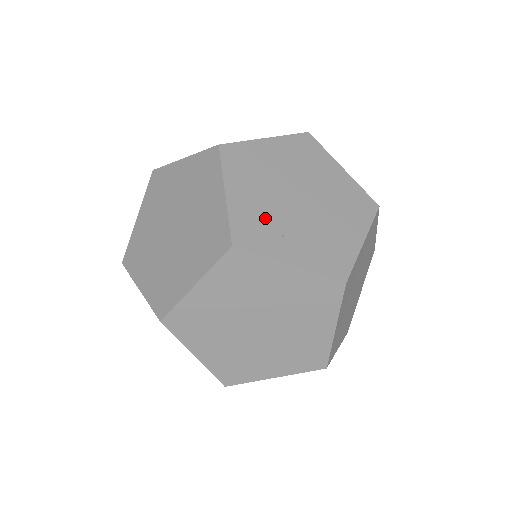
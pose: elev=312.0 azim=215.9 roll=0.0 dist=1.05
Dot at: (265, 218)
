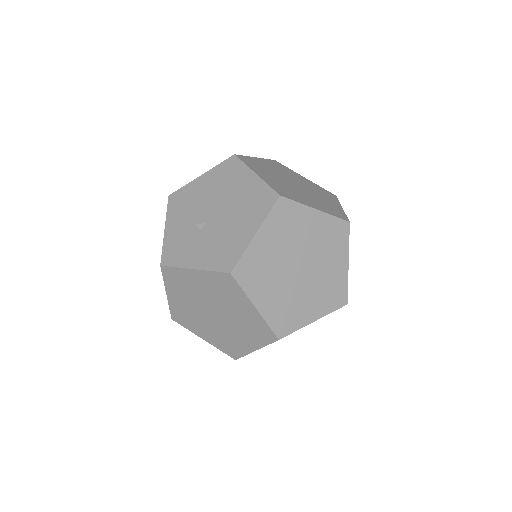
Dot at: occluded
